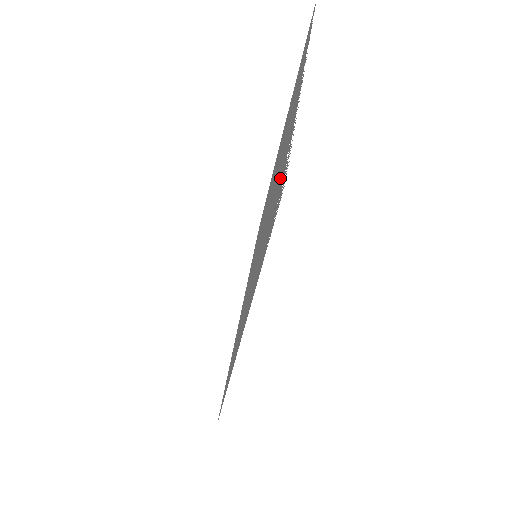
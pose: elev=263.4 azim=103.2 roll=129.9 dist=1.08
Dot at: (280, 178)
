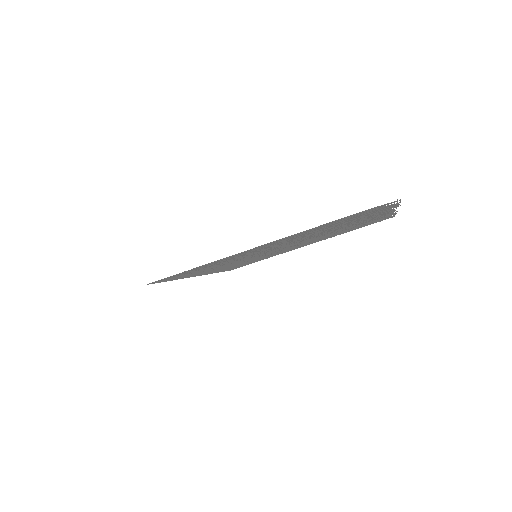
Dot at: occluded
